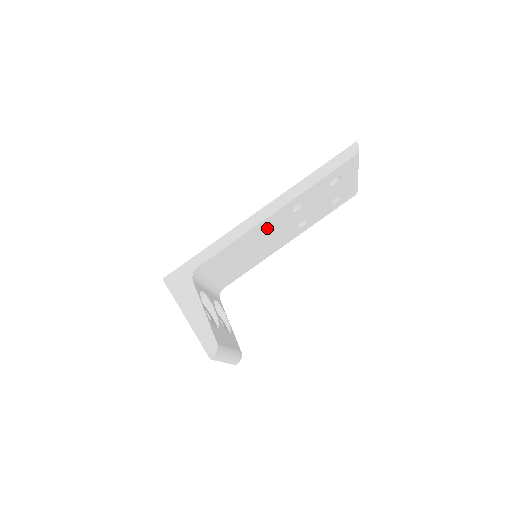
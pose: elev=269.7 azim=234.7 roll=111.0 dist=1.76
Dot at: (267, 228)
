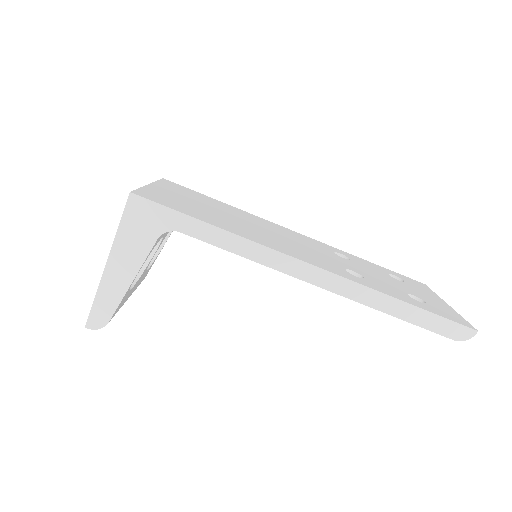
Dot at: occluded
